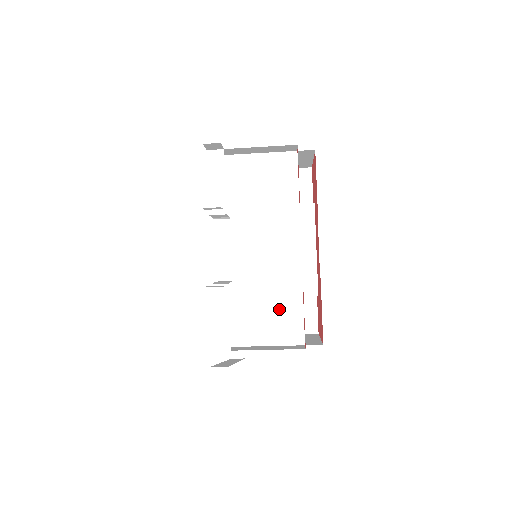
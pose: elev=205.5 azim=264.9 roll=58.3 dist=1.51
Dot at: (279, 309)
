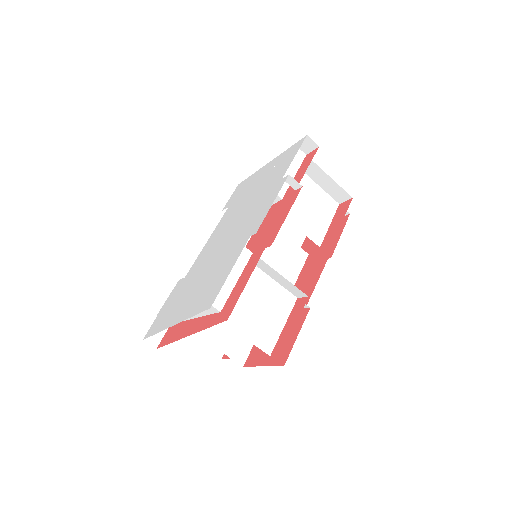
Dot at: (267, 309)
